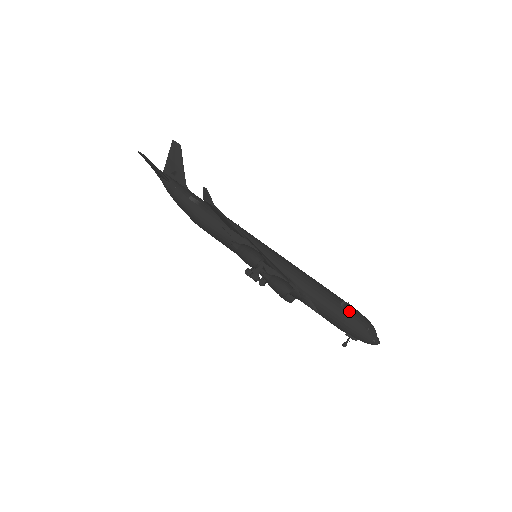
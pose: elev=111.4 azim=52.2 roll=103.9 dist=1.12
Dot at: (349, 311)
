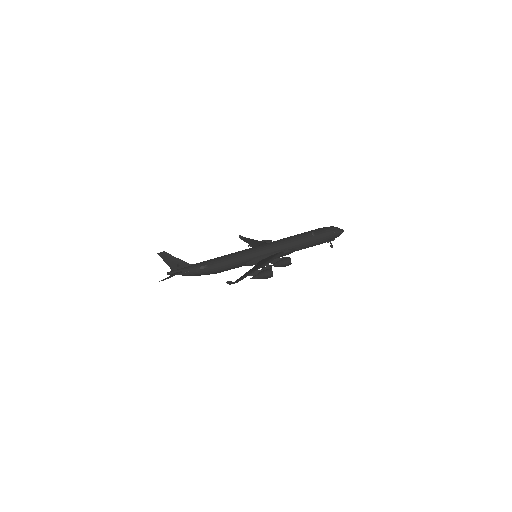
Dot at: (319, 235)
